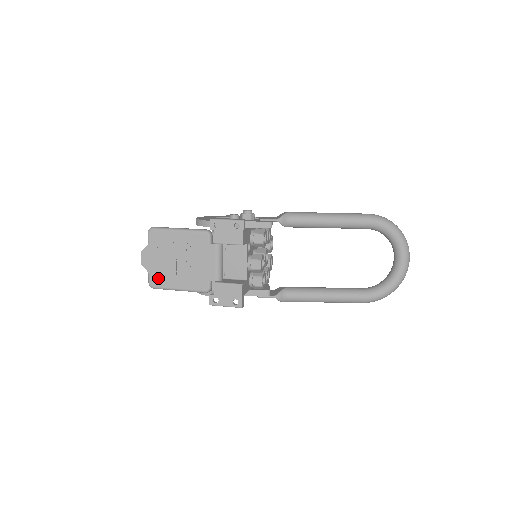
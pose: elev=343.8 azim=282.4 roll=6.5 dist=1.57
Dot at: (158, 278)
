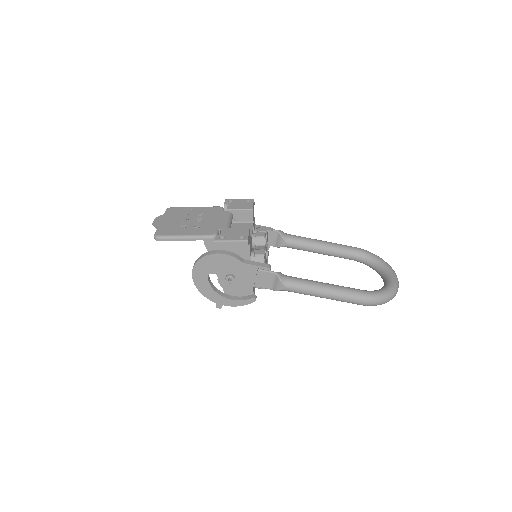
Dot at: (166, 230)
